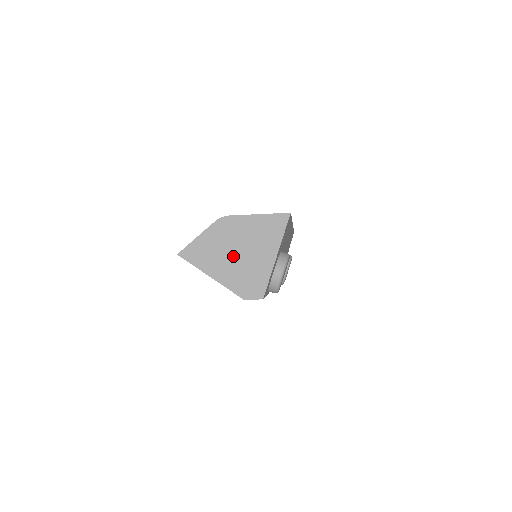
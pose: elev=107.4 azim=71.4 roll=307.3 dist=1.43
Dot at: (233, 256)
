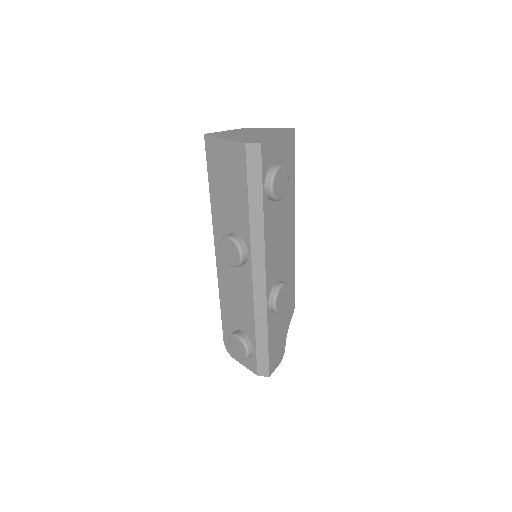
Dot at: (246, 135)
